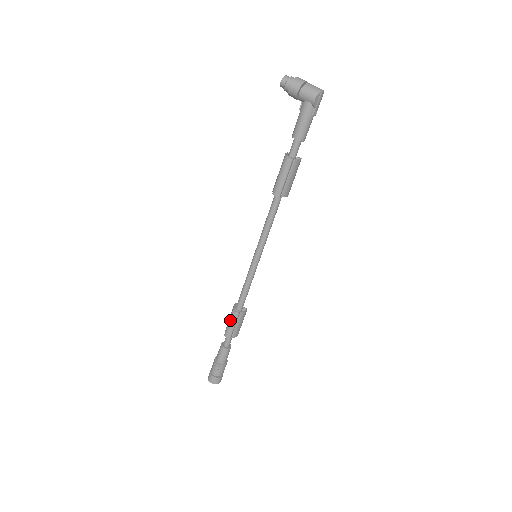
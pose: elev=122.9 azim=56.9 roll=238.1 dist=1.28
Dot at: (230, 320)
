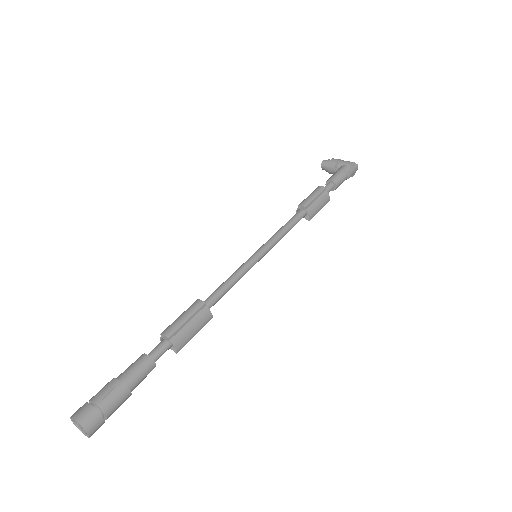
Dot at: (185, 311)
